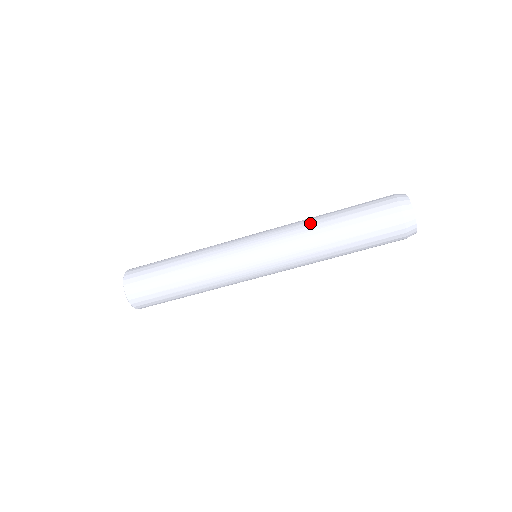
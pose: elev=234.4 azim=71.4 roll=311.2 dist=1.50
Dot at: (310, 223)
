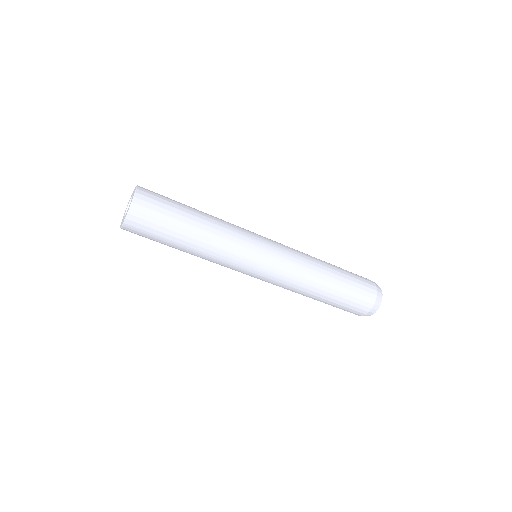
Dot at: (315, 258)
